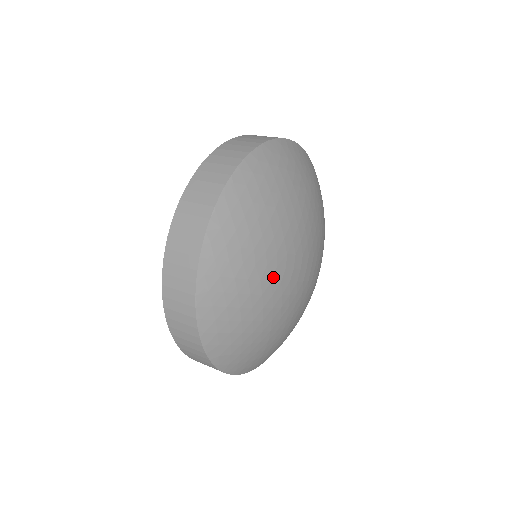
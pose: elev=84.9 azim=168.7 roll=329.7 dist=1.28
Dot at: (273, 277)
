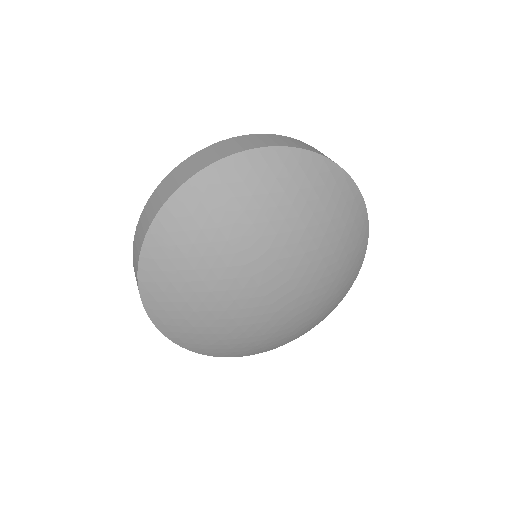
Dot at: (240, 252)
